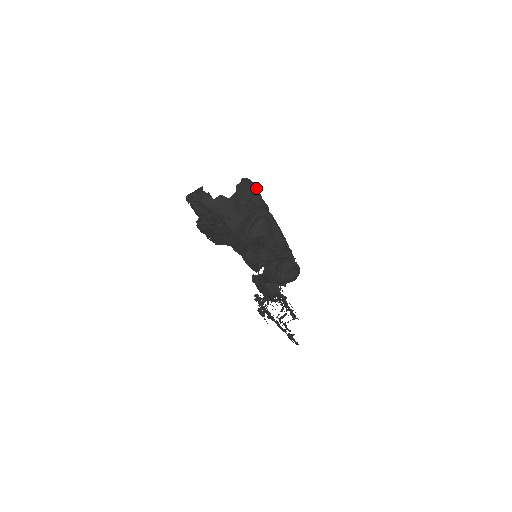
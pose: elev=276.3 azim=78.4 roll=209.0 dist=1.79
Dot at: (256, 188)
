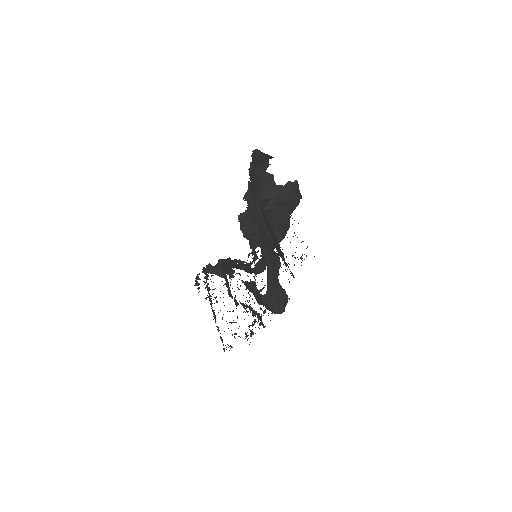
Dot at: occluded
